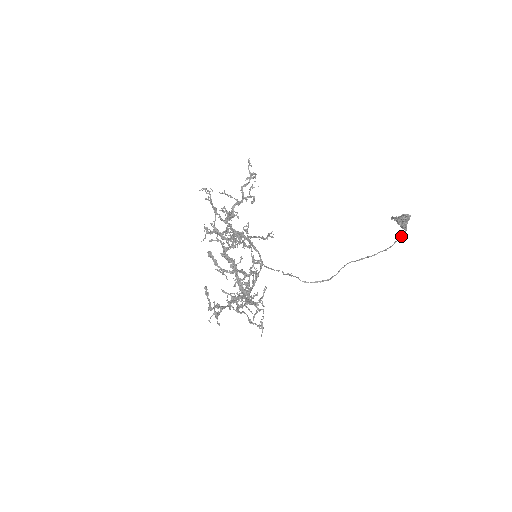
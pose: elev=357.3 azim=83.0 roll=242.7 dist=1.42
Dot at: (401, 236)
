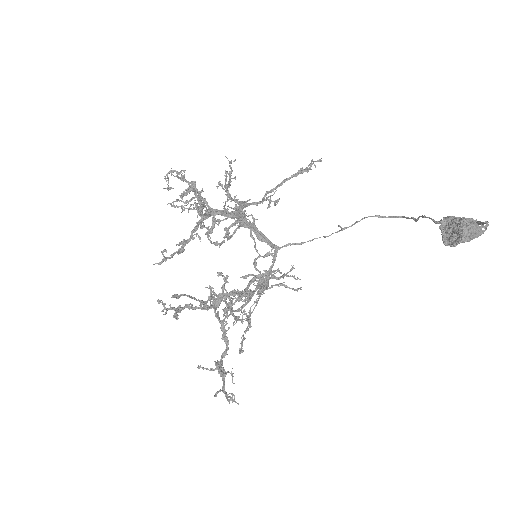
Dot at: occluded
